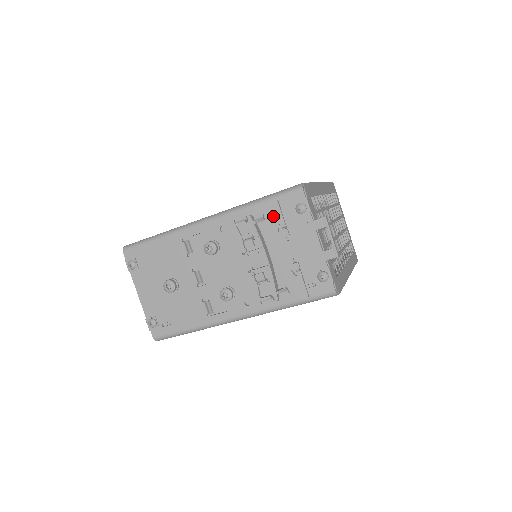
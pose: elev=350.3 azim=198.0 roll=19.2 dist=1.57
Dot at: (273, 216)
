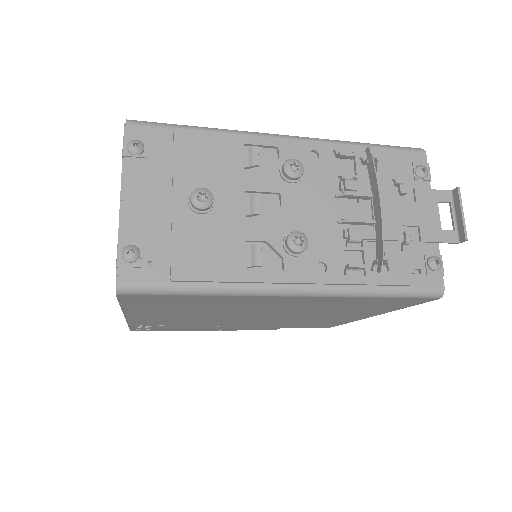
Dot at: (387, 166)
